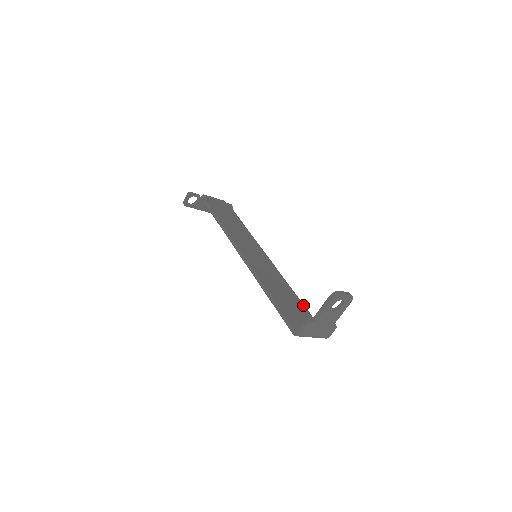
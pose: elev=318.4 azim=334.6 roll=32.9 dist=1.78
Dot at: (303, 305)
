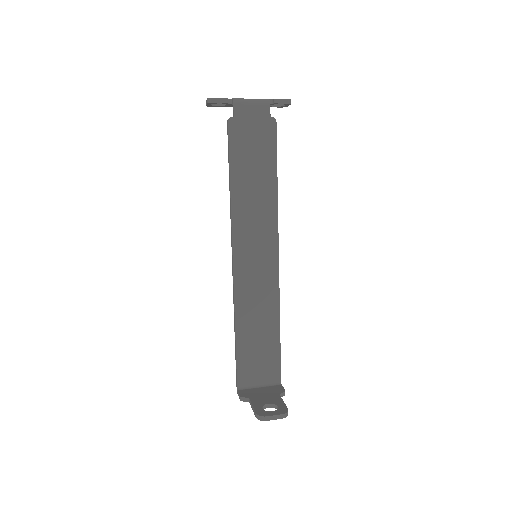
Dot at: (279, 340)
